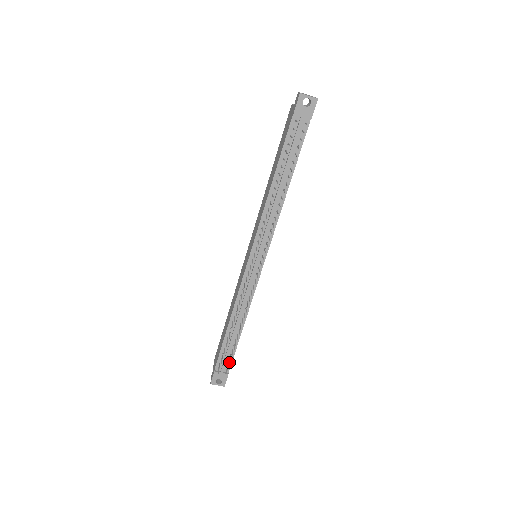
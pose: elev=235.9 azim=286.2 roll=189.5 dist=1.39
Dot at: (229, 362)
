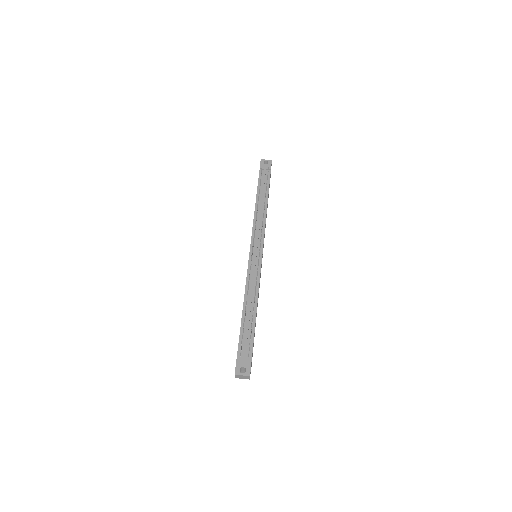
Dot at: (250, 342)
